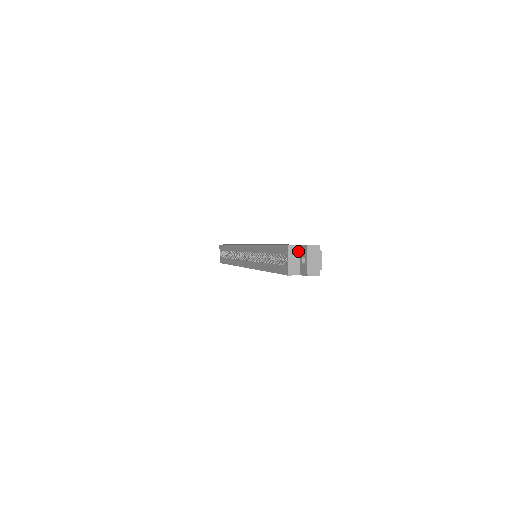
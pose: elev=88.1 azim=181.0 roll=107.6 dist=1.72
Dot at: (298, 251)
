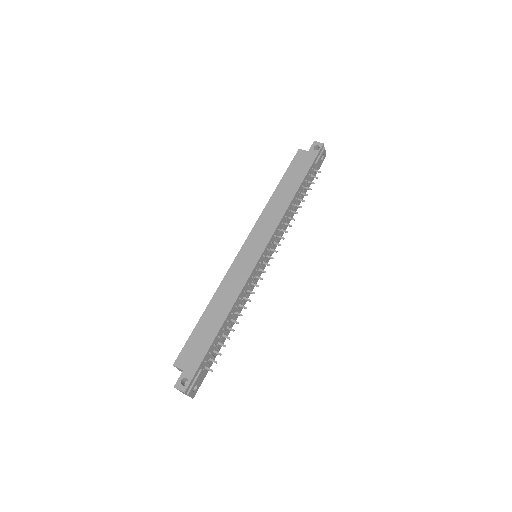
Dot at: (183, 371)
